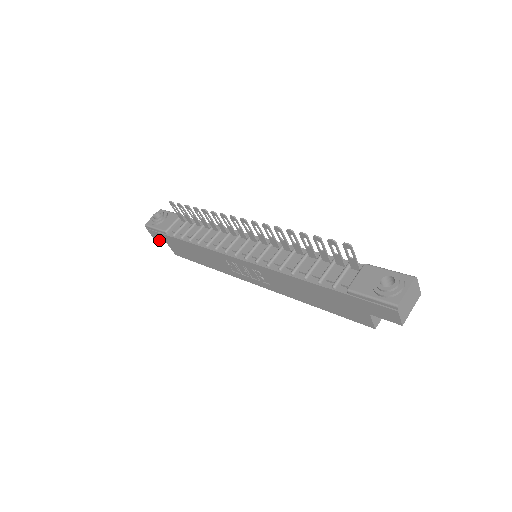
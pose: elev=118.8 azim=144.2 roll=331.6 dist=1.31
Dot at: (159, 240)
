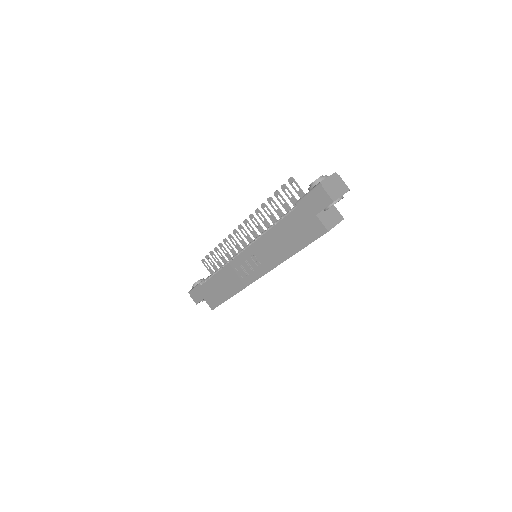
Dot at: (199, 302)
